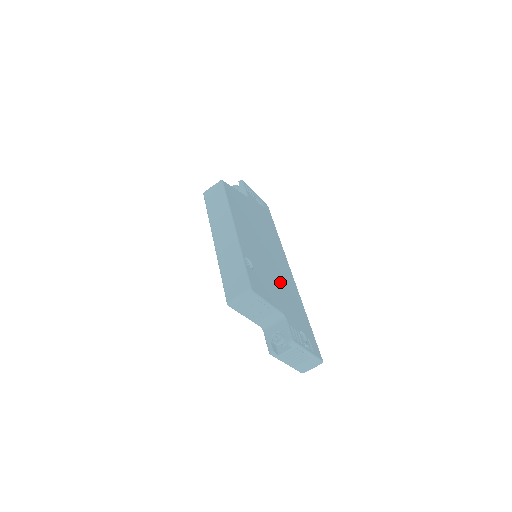
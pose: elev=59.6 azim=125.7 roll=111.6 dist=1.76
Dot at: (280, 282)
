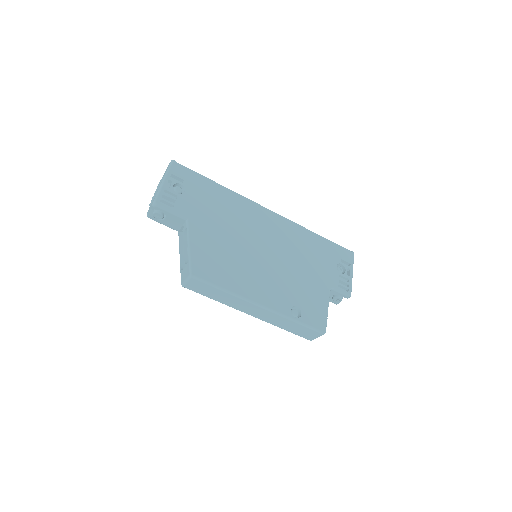
Dot at: (295, 258)
